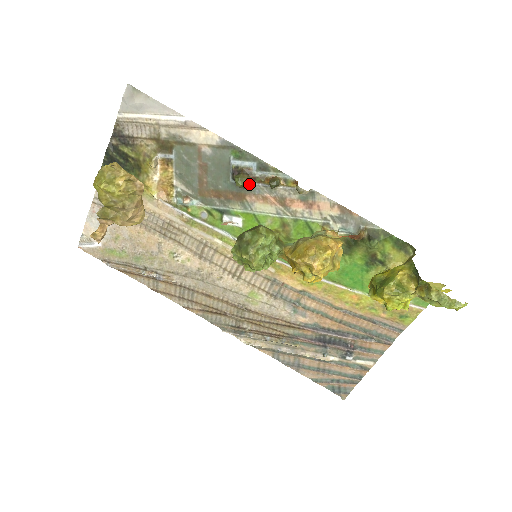
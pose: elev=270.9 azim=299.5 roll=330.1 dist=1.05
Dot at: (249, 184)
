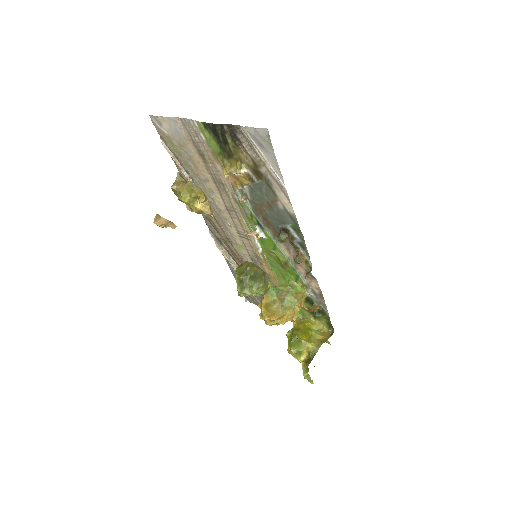
Dot at: occluded
